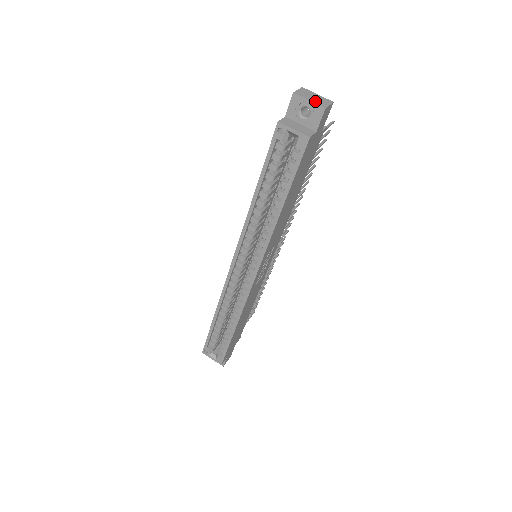
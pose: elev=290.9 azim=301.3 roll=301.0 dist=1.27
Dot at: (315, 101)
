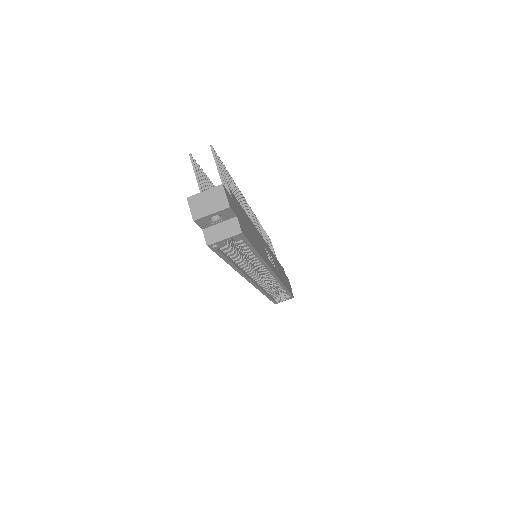
Dot at: (215, 208)
